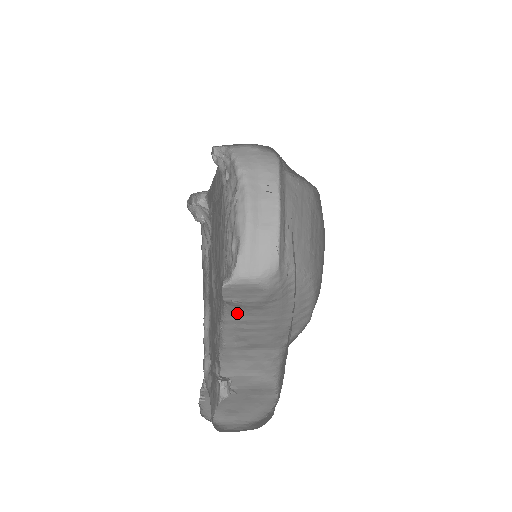
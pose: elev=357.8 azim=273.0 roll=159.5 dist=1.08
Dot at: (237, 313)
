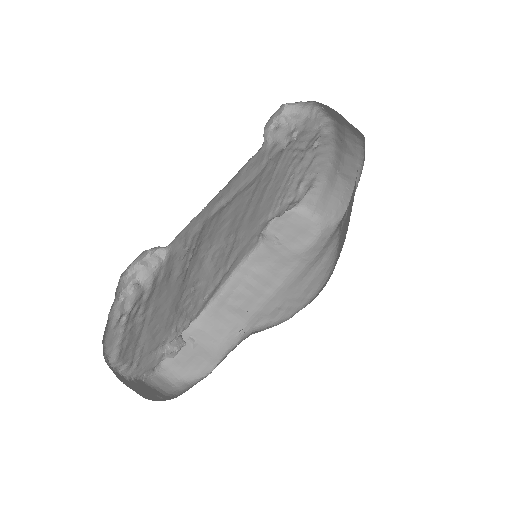
Dot at: (260, 261)
